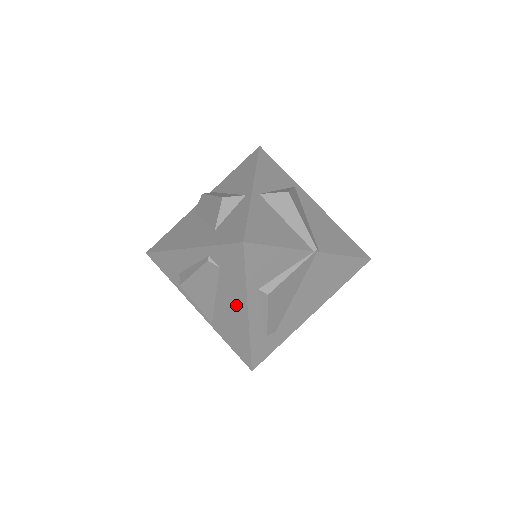
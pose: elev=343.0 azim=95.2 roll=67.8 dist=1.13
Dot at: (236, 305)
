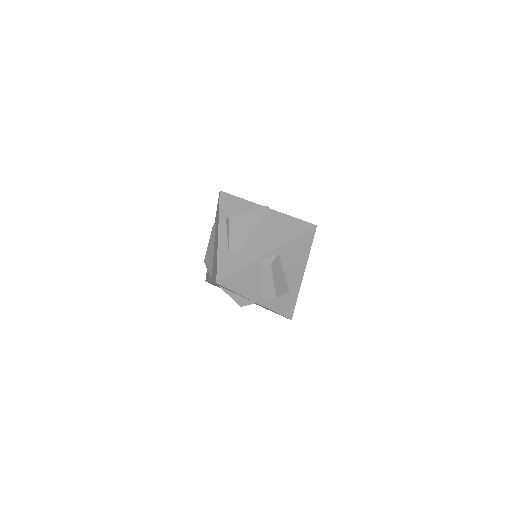
Dot at: occluded
